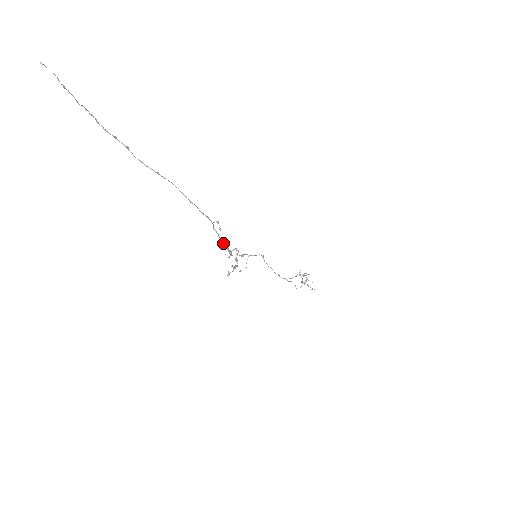
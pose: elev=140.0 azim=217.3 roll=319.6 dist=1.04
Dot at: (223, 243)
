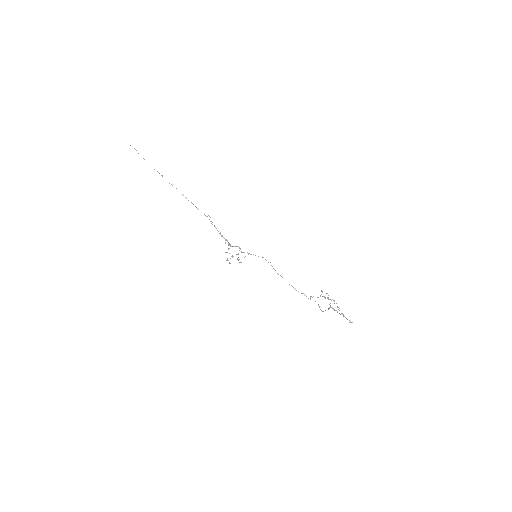
Dot at: (221, 235)
